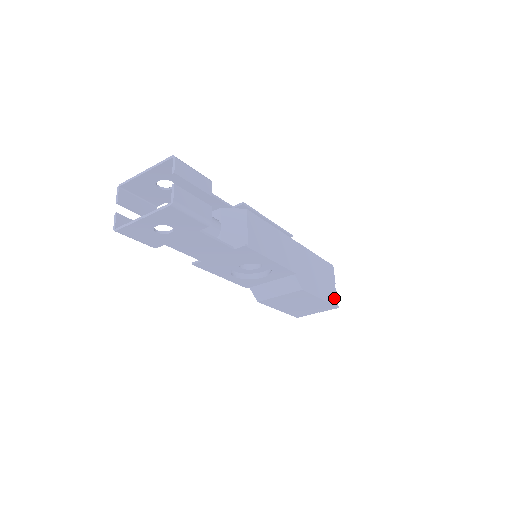
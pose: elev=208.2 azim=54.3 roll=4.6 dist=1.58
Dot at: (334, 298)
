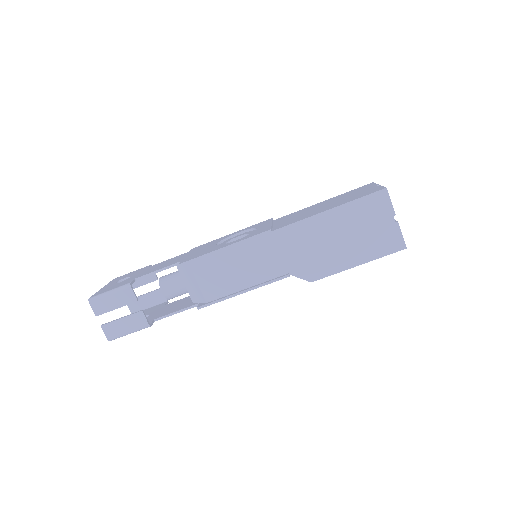
Dot at: (392, 241)
